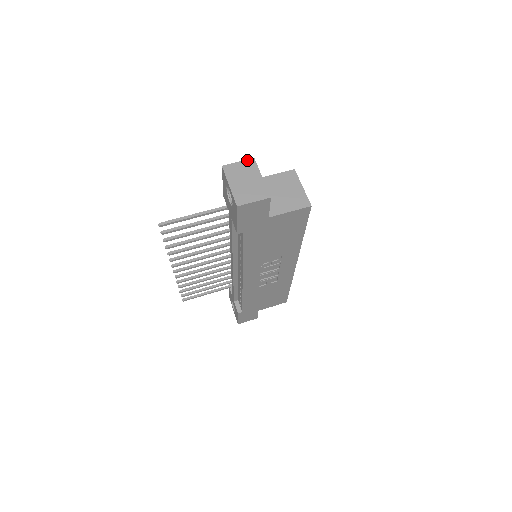
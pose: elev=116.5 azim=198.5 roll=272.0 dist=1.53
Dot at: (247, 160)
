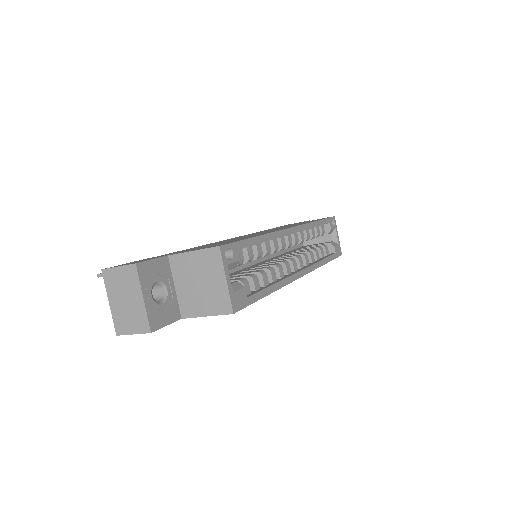
Dot at: (127, 266)
